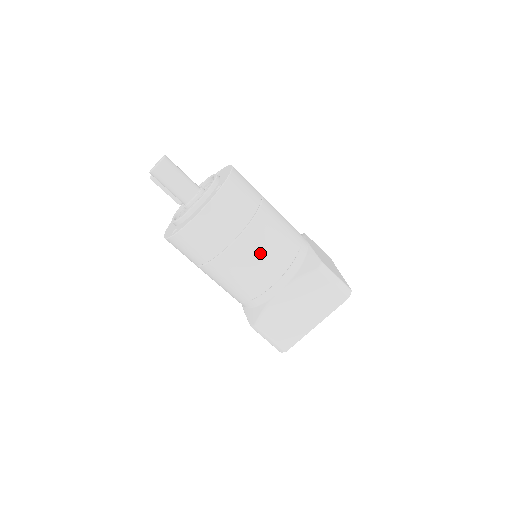
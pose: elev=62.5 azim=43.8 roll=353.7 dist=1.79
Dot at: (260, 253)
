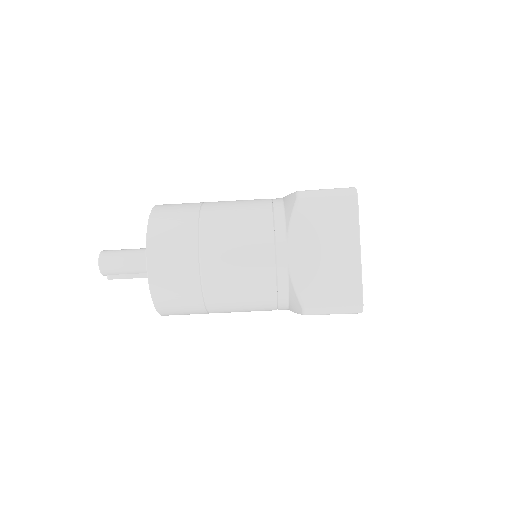
Dot at: (233, 238)
